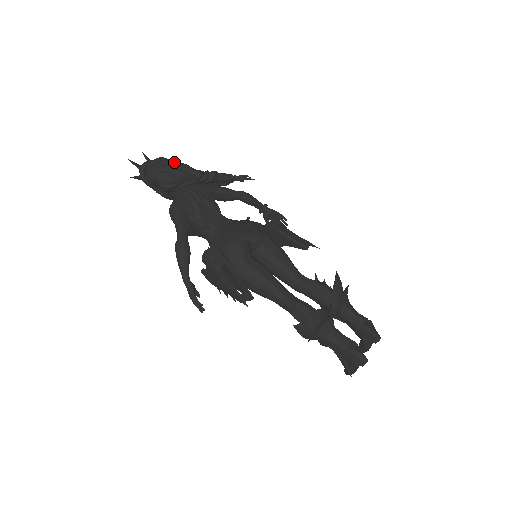
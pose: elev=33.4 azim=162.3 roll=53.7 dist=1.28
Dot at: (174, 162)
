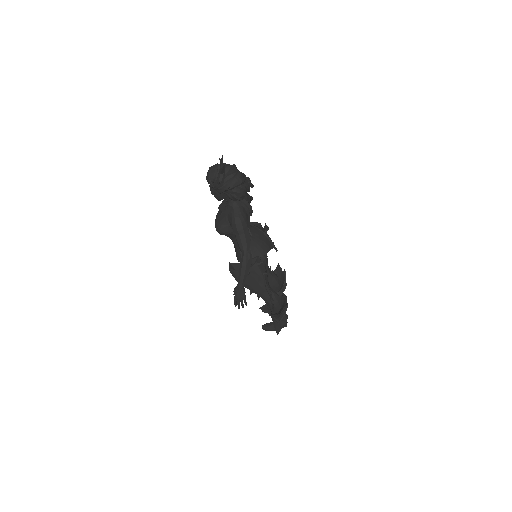
Dot at: occluded
